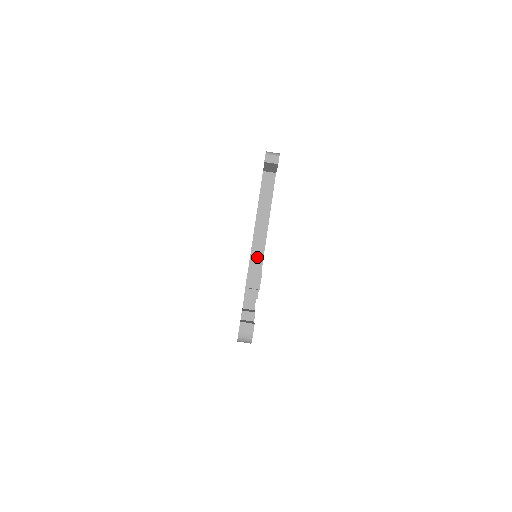
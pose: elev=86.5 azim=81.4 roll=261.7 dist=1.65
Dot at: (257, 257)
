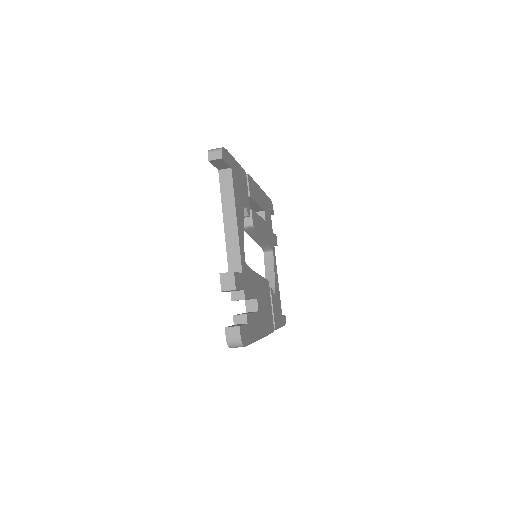
Dot at: (234, 257)
